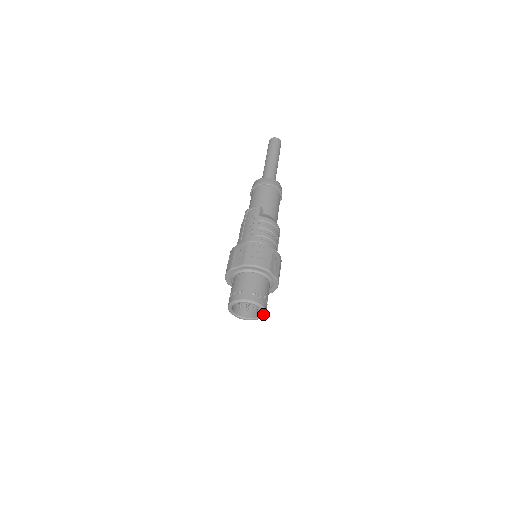
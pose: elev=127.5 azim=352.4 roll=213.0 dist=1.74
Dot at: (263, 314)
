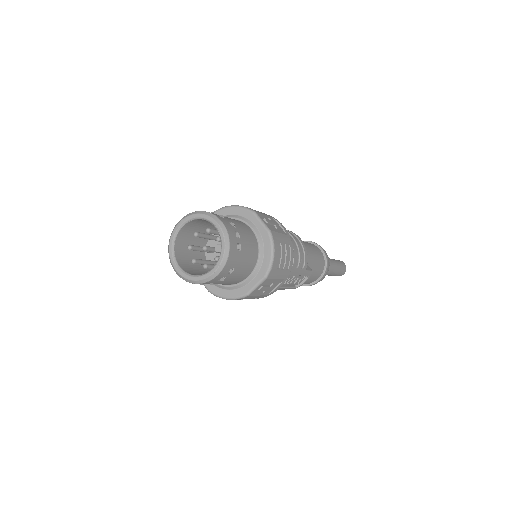
Dot at: (223, 245)
